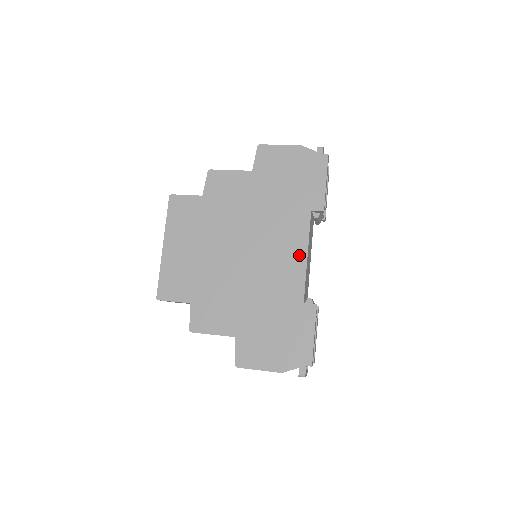
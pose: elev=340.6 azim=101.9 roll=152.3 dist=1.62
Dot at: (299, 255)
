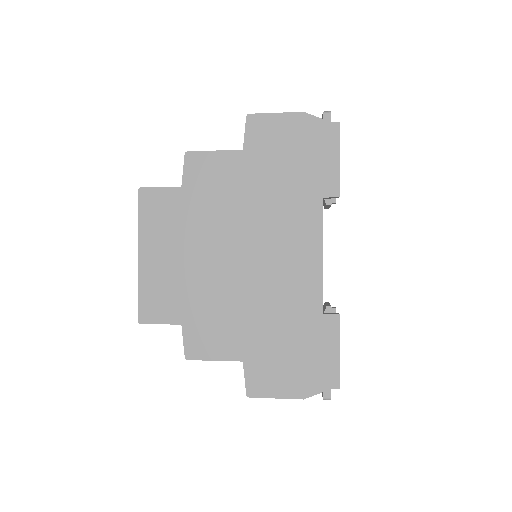
Dot at: (312, 255)
